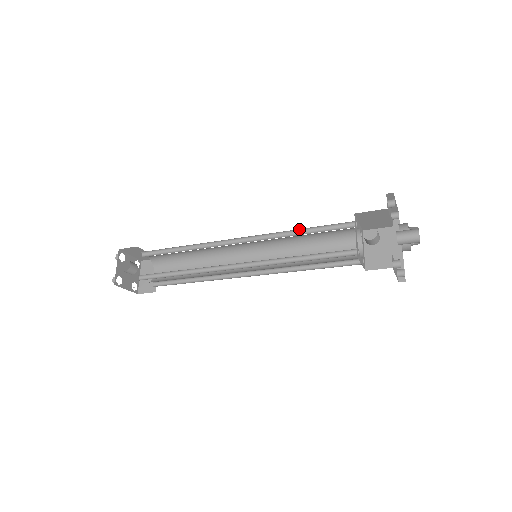
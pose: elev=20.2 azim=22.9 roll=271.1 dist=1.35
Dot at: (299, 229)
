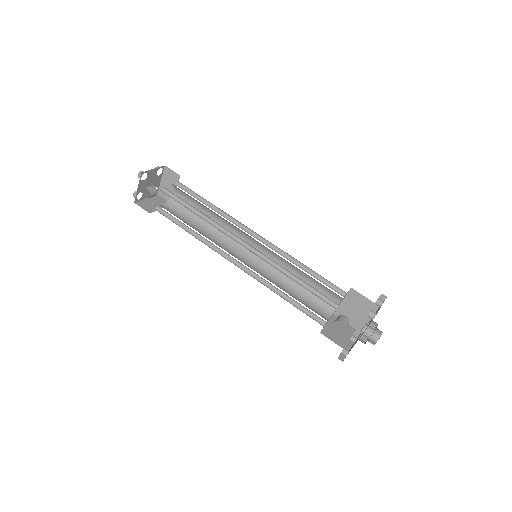
Dot at: (294, 275)
